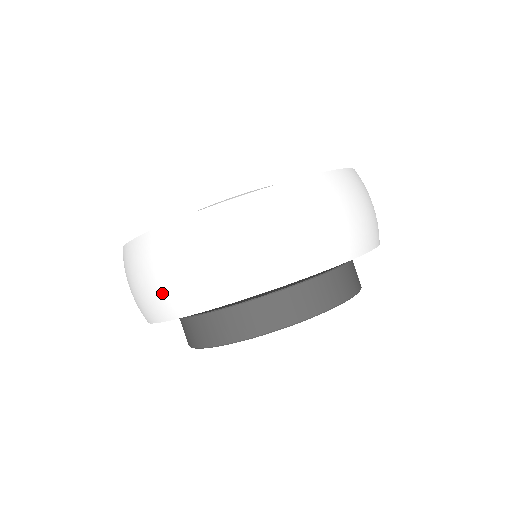
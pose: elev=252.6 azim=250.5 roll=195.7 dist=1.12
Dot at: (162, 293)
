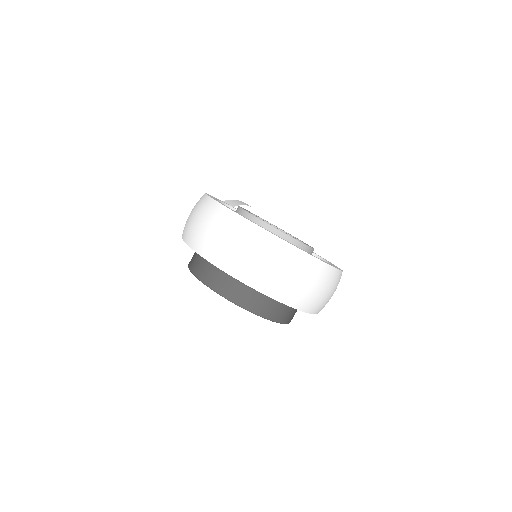
Dot at: (241, 261)
